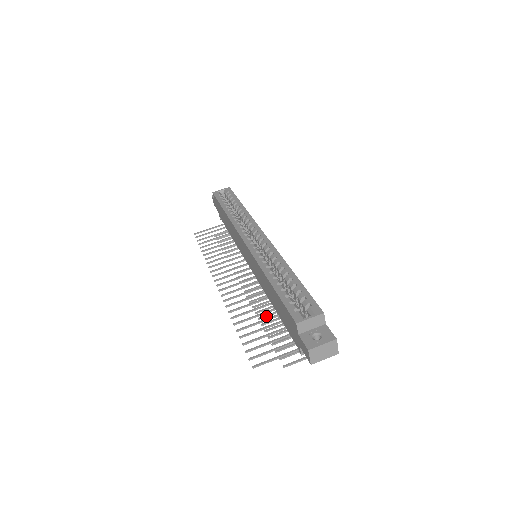
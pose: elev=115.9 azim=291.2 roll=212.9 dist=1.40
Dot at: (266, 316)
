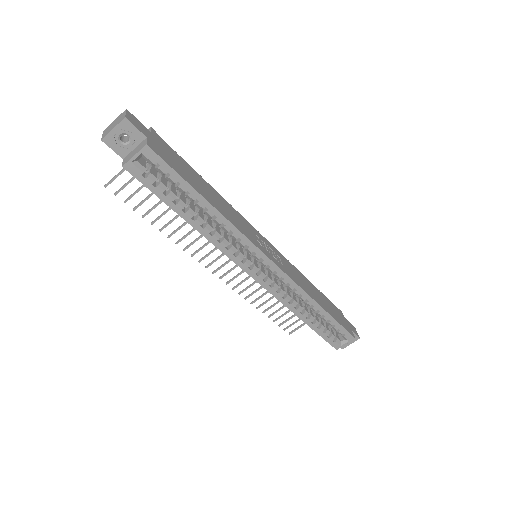
Dot at: occluded
